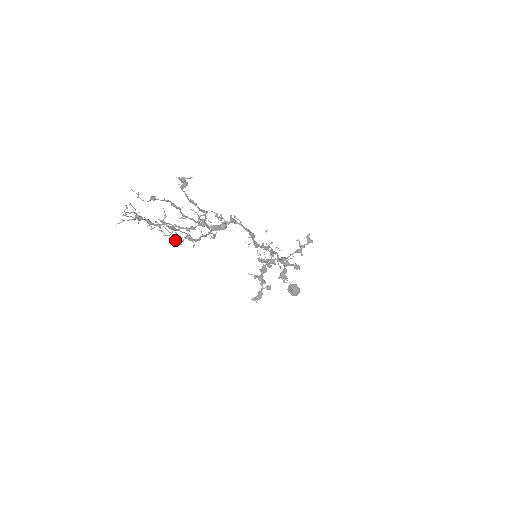
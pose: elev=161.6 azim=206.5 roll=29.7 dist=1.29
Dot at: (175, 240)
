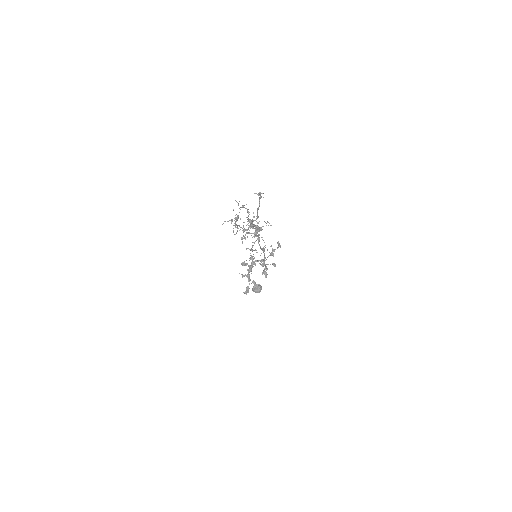
Dot at: (244, 236)
